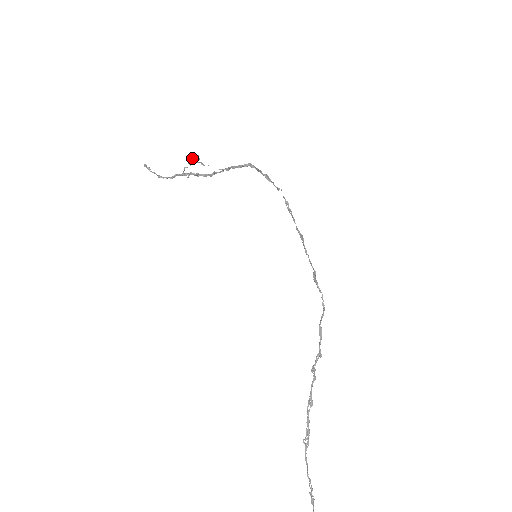
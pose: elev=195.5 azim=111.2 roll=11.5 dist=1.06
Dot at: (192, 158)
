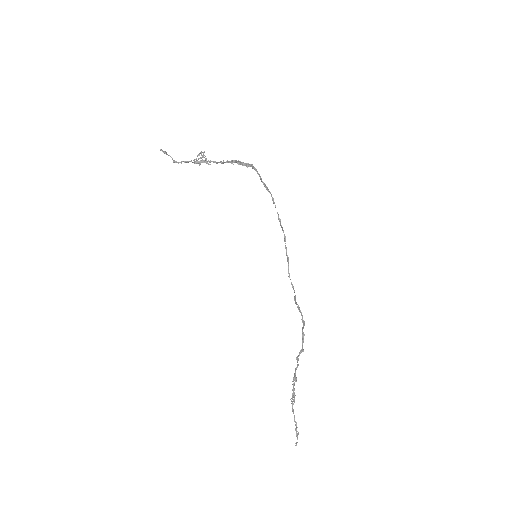
Dot at: (198, 154)
